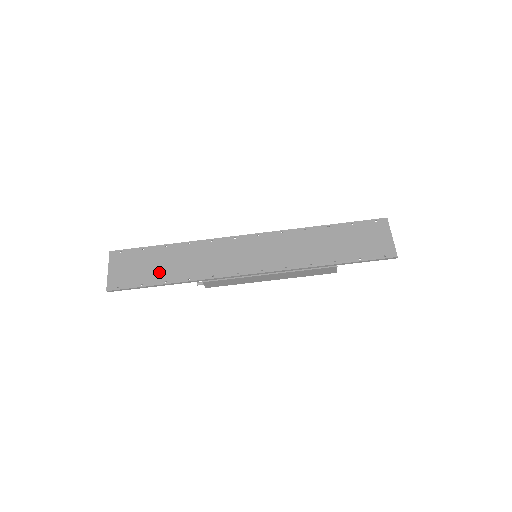
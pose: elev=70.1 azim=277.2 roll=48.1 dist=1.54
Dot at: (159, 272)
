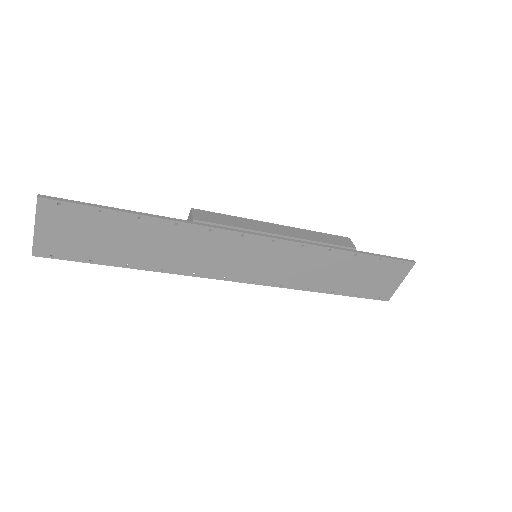
Dot at: (121, 251)
